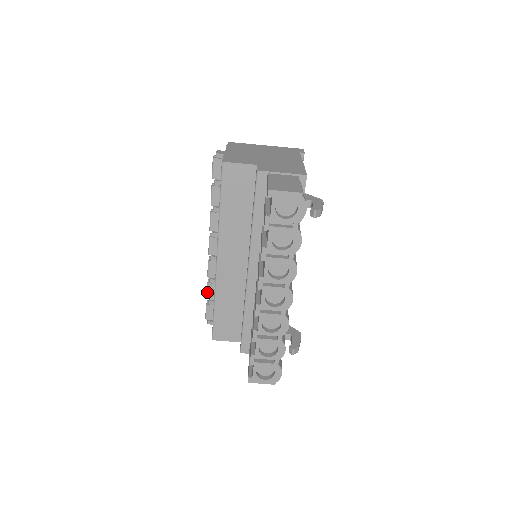
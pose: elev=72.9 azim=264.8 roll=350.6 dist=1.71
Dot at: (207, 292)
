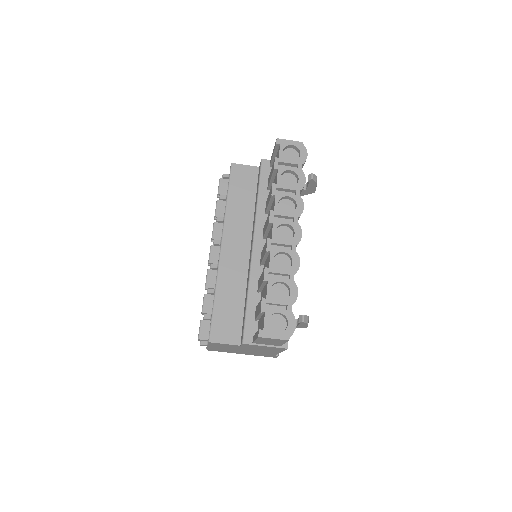
Dot at: (203, 304)
